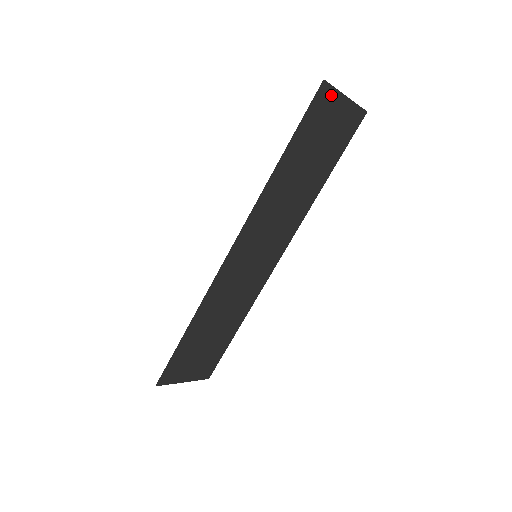
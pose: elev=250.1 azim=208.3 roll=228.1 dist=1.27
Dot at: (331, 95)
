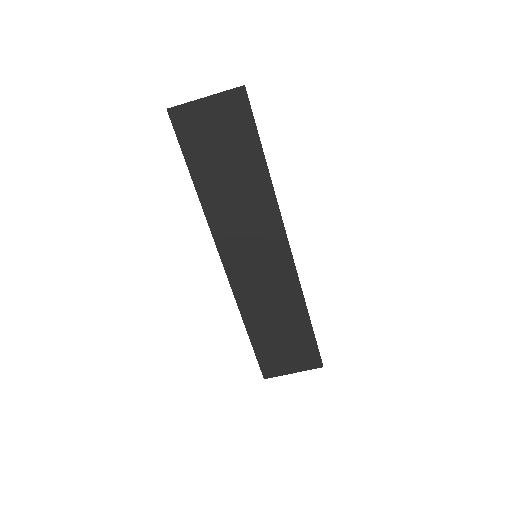
Dot at: (187, 110)
